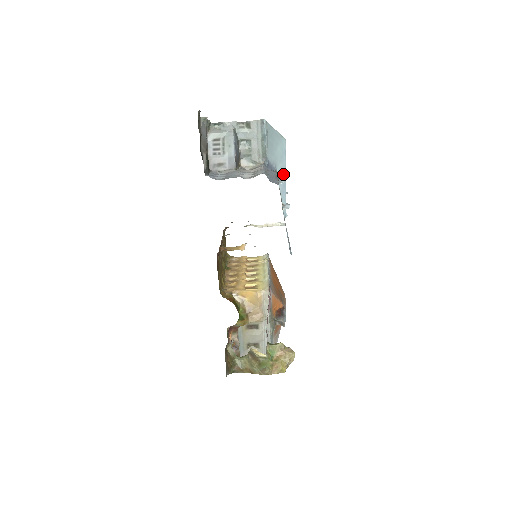
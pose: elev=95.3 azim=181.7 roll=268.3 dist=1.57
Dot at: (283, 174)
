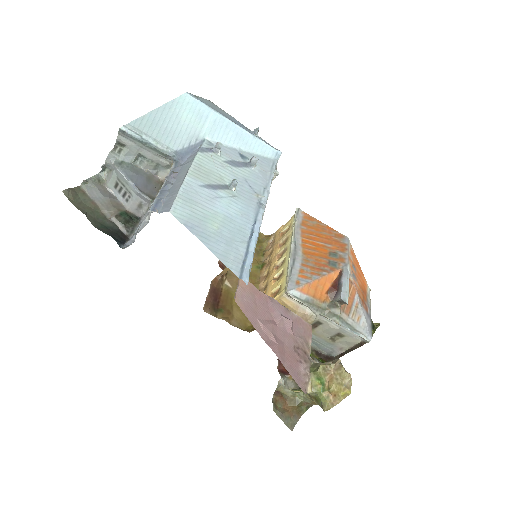
Dot at: (223, 126)
